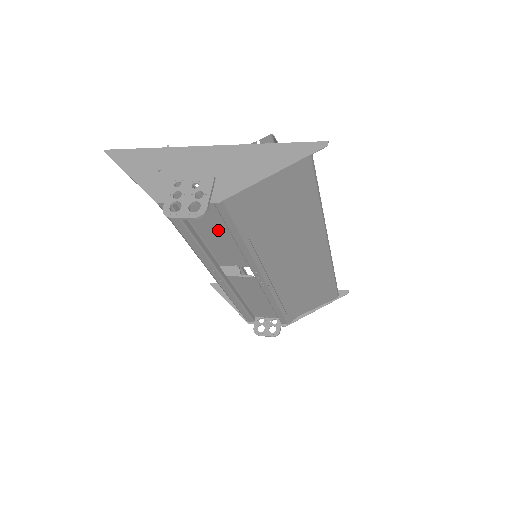
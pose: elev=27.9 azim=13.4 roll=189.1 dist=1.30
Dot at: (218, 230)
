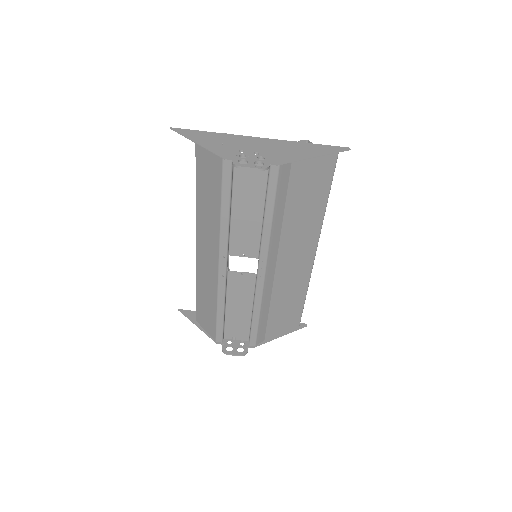
Dot at: (251, 206)
